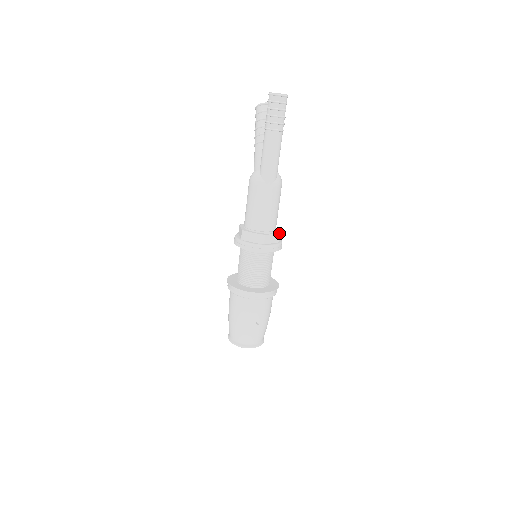
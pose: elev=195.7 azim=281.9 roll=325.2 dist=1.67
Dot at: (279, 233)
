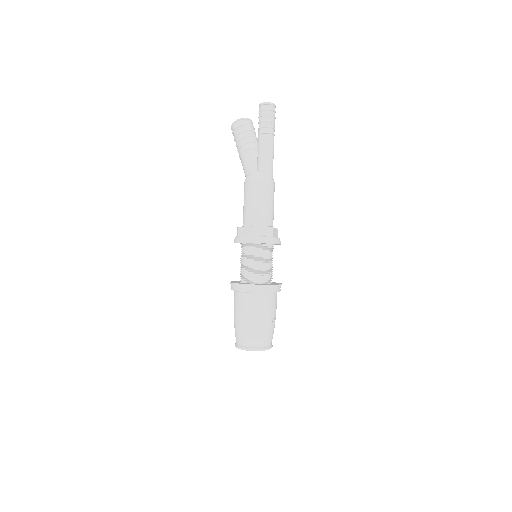
Dot at: (277, 229)
